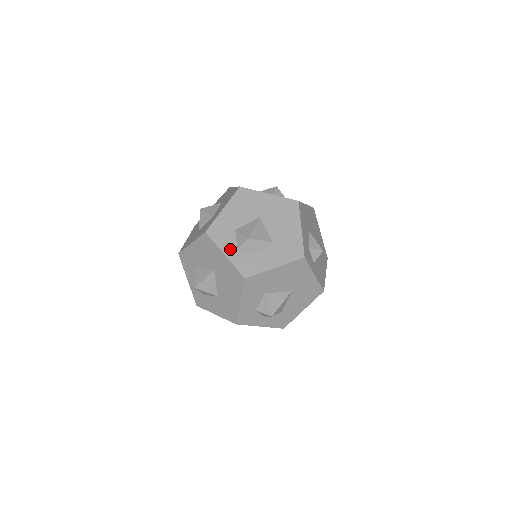
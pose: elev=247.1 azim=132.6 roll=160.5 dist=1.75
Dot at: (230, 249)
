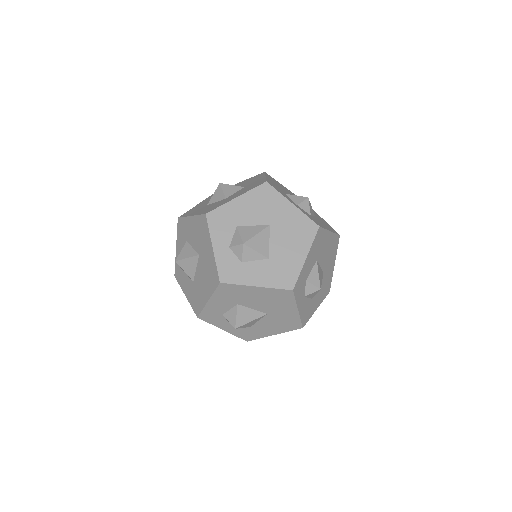
Dot at: (293, 202)
